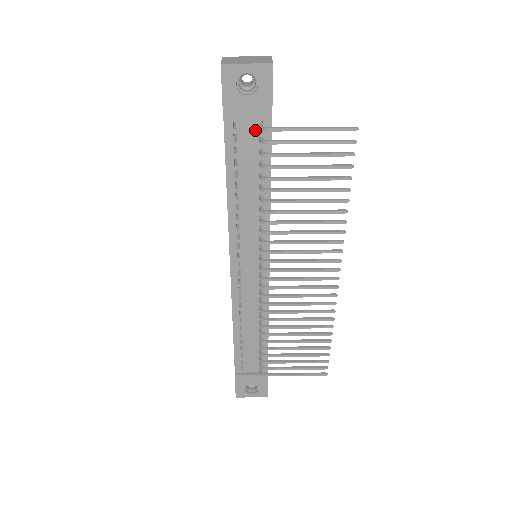
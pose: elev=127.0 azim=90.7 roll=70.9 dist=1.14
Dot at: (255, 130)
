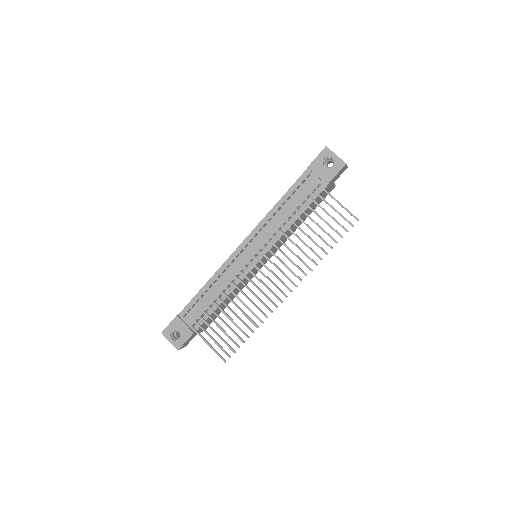
Dot at: (315, 186)
